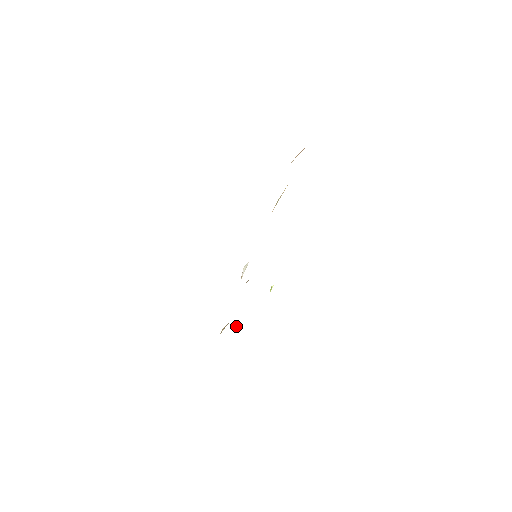
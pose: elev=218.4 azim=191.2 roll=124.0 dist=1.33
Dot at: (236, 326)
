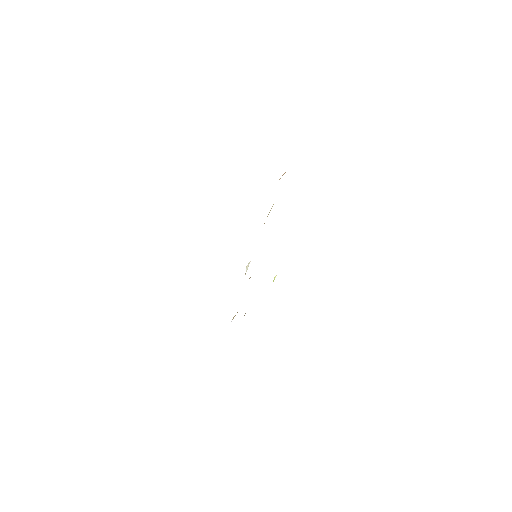
Dot at: (245, 313)
